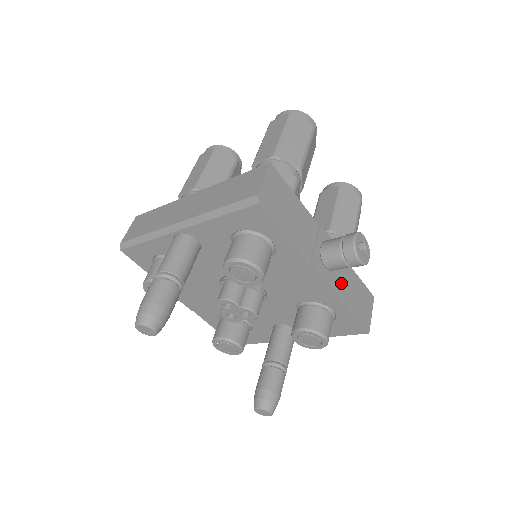
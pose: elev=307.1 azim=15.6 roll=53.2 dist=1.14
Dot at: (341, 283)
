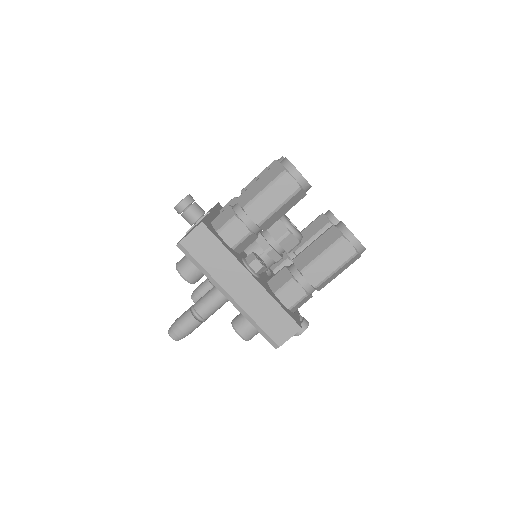
Dot at: occluded
